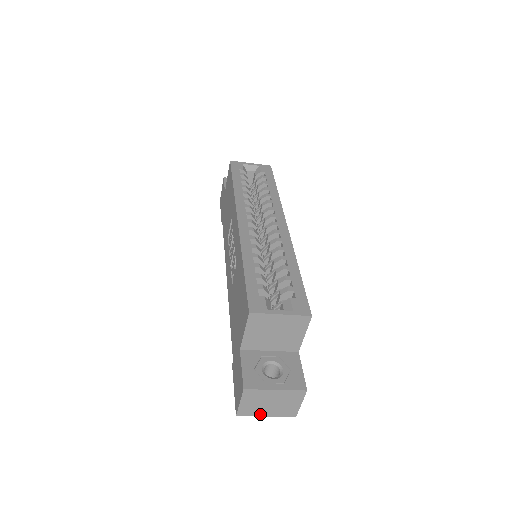
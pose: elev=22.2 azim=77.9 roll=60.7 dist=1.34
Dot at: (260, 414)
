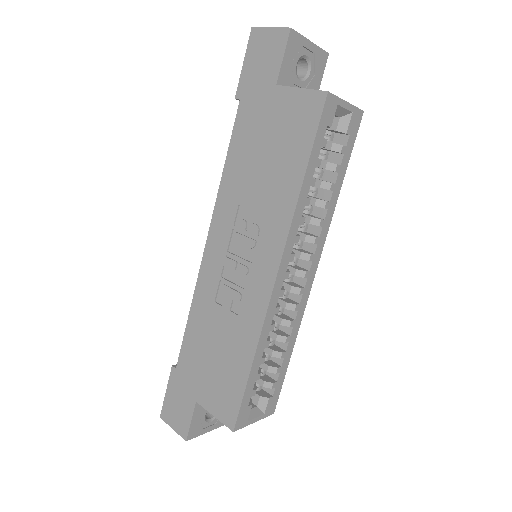
Dot at: occluded
